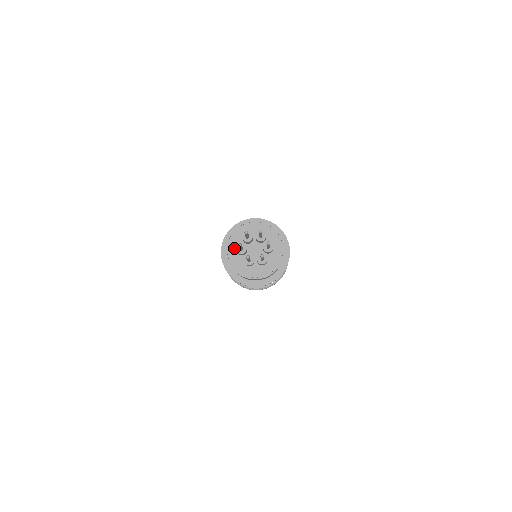
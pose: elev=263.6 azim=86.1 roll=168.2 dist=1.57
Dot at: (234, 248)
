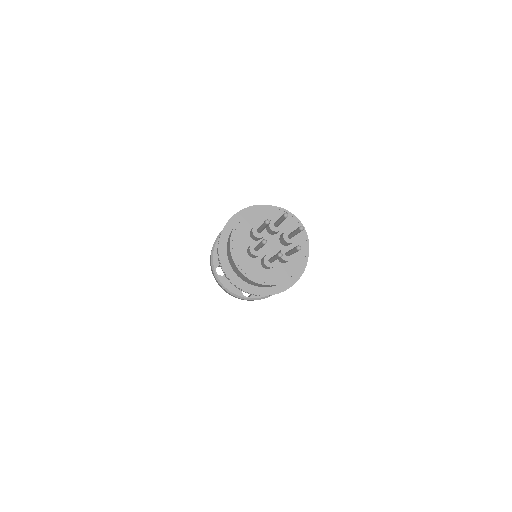
Dot at: (242, 251)
